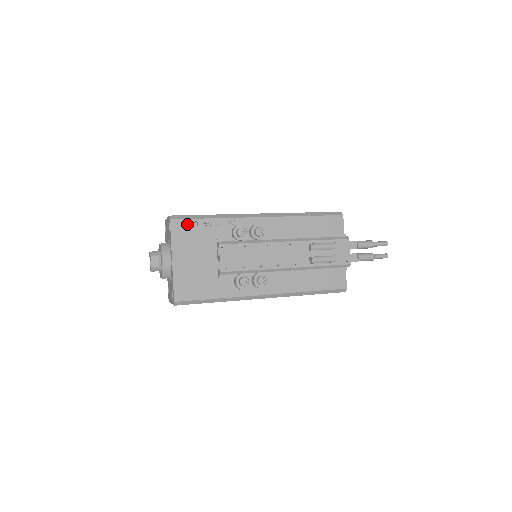
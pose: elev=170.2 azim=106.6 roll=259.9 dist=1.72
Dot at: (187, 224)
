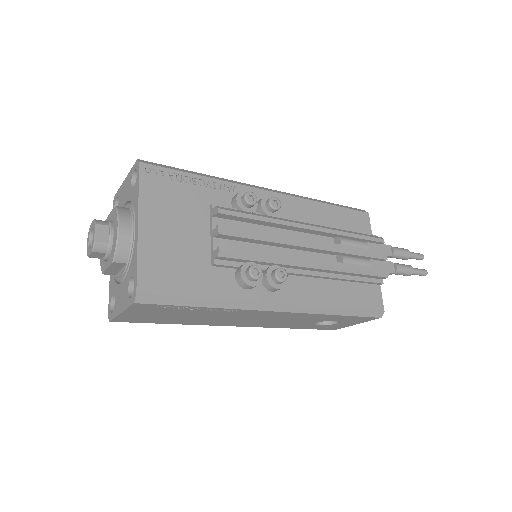
Dot at: (166, 175)
